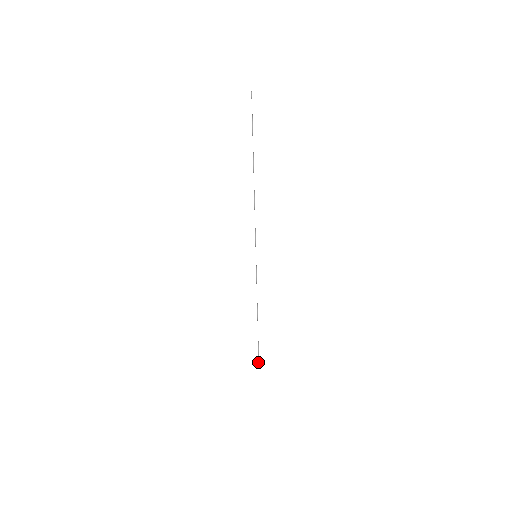
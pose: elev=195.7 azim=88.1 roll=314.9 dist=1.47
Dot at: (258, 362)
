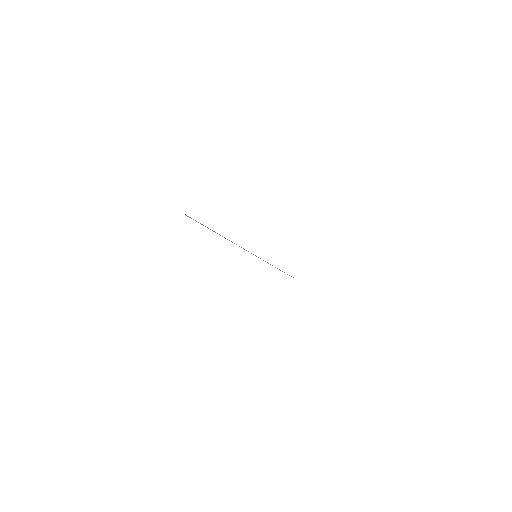
Dot at: (293, 277)
